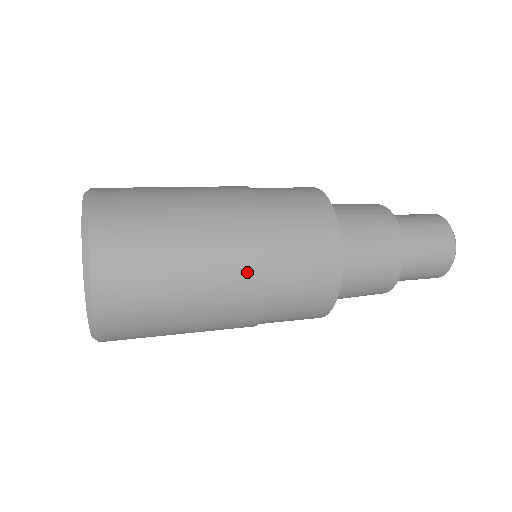
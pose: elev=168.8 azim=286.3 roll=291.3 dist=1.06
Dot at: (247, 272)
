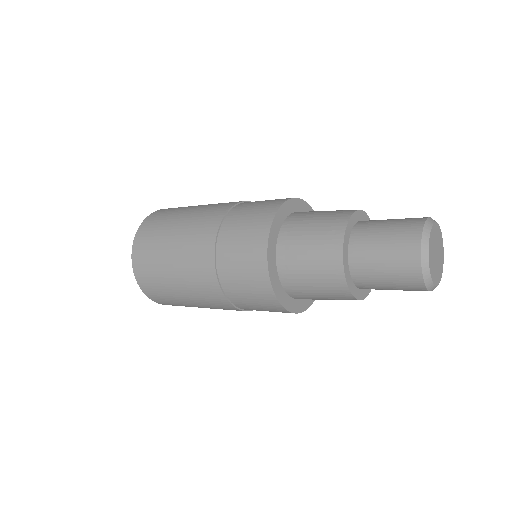
Dot at: (203, 240)
